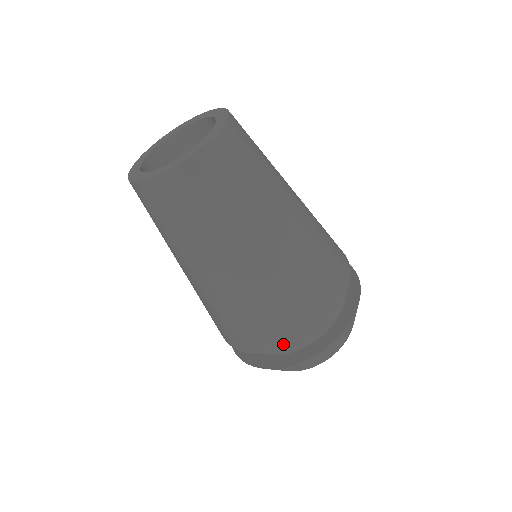
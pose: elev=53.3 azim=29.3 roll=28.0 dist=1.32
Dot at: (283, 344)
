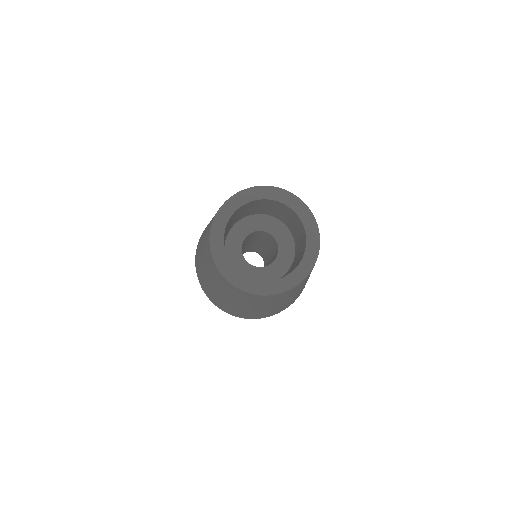
Dot at: (204, 290)
